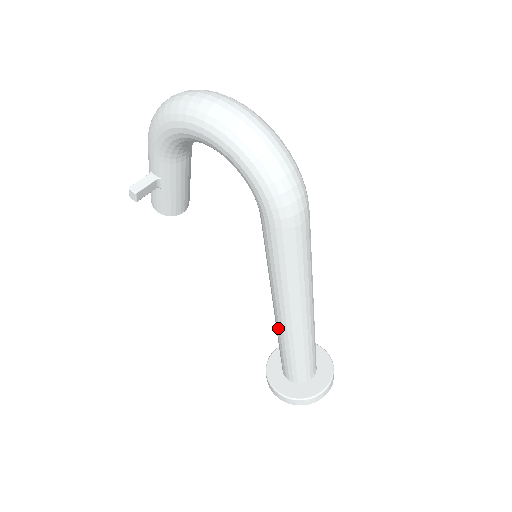
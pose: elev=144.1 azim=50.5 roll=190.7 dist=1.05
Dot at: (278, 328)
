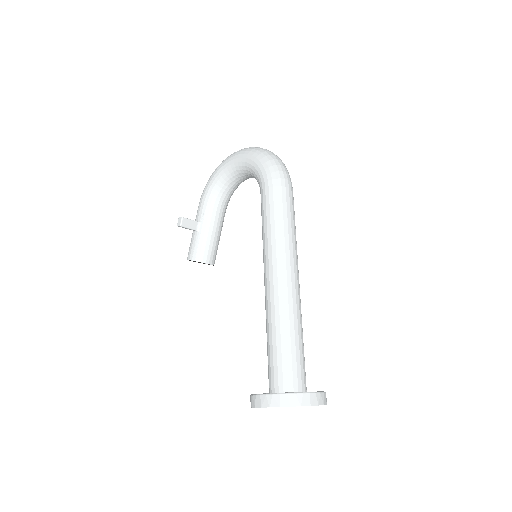
Dot at: (267, 306)
